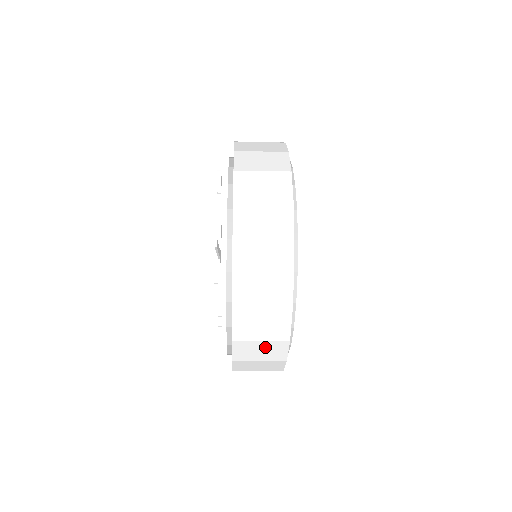
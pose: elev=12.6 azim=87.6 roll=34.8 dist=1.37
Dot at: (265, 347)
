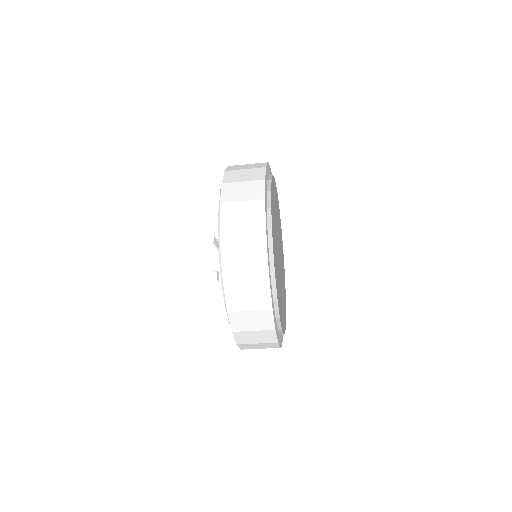
Dot at: (254, 316)
